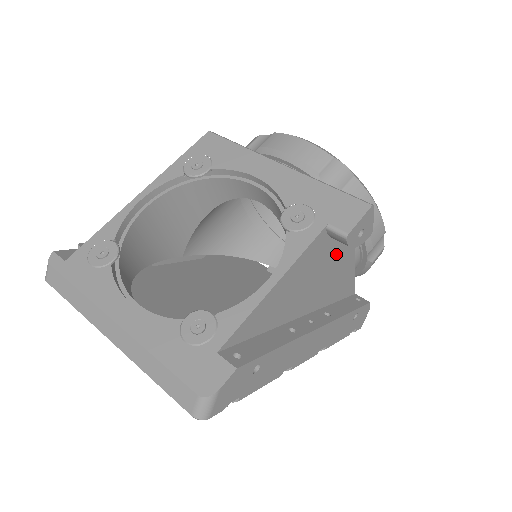
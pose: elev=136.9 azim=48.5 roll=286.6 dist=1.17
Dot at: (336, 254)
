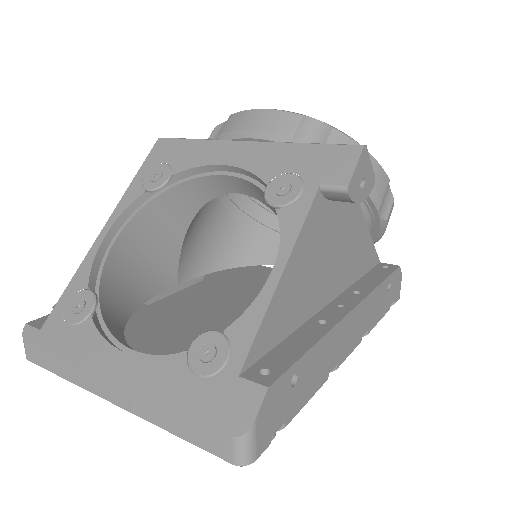
Dot at: (343, 220)
